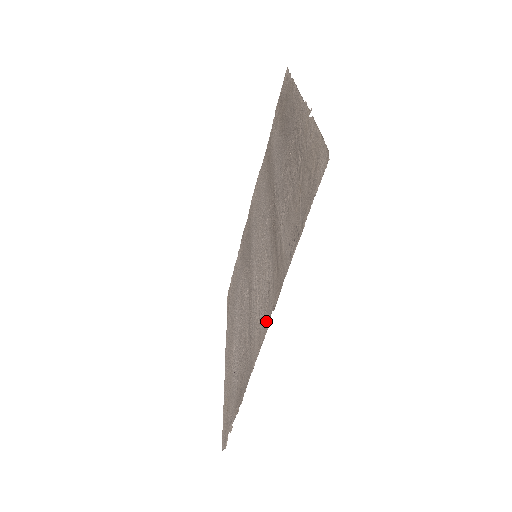
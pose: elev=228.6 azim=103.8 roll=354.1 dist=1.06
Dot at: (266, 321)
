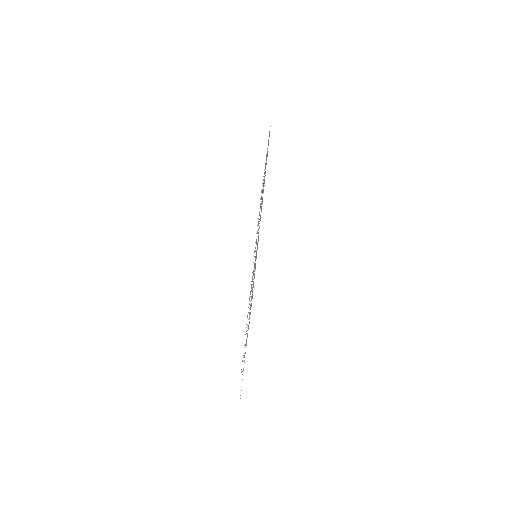
Dot at: occluded
